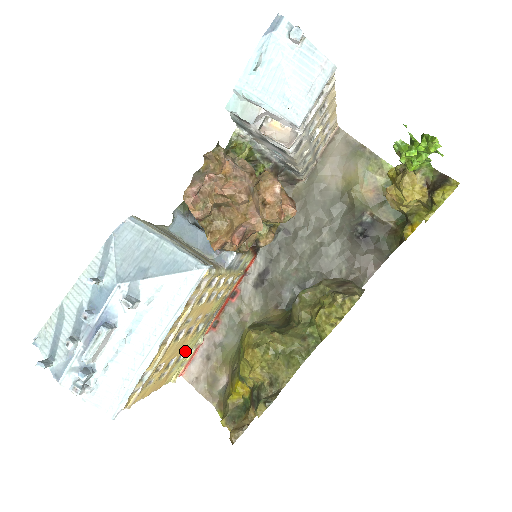
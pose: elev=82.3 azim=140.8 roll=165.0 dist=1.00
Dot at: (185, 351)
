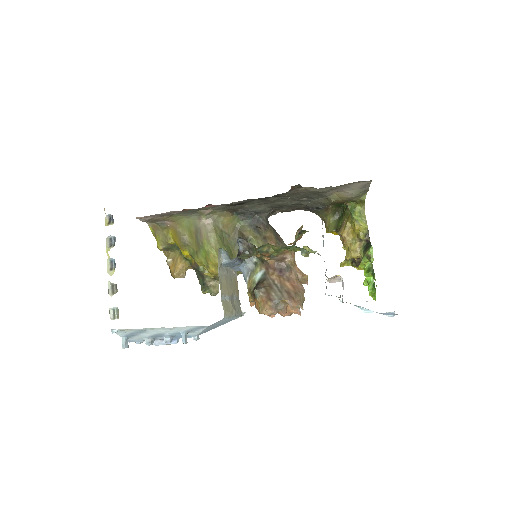
Dot at: occluded
